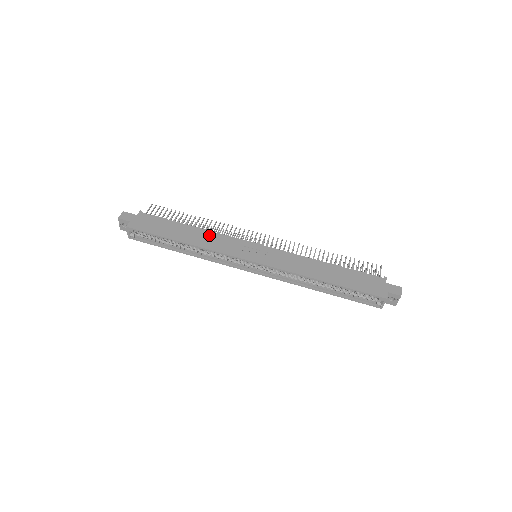
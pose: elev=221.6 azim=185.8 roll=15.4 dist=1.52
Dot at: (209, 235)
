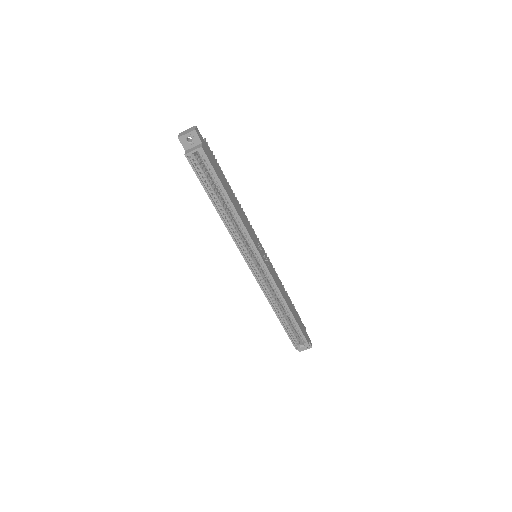
Dot at: (243, 212)
